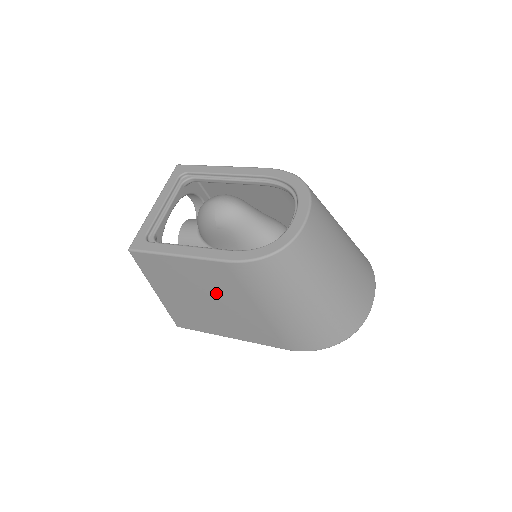
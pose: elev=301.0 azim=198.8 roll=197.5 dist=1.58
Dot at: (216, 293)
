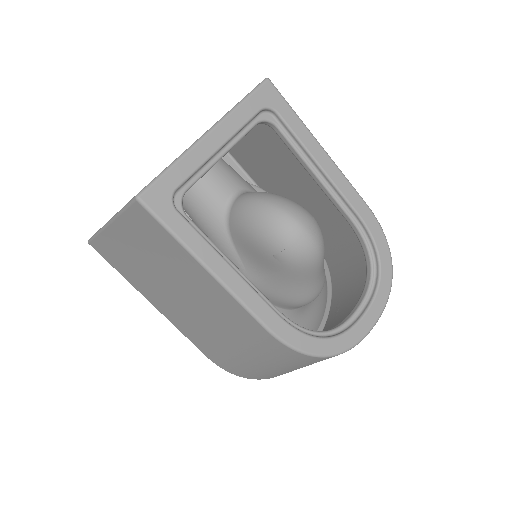
Dot at: (202, 306)
